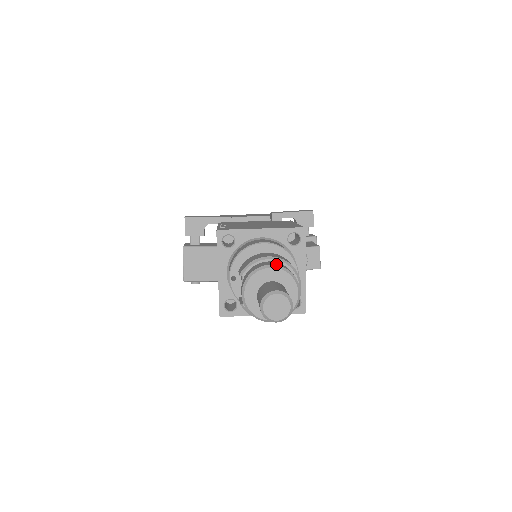
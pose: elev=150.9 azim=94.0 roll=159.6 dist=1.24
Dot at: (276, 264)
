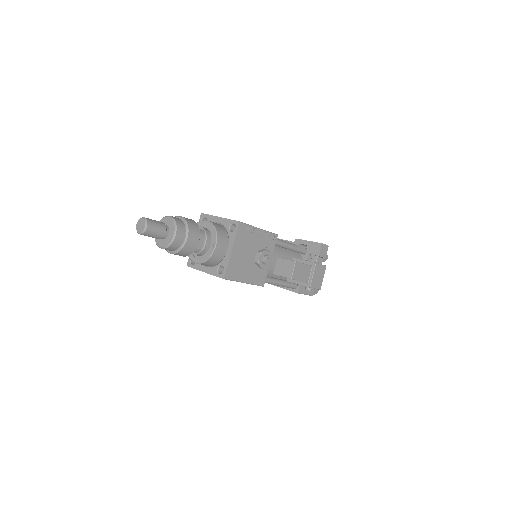
Dot at: (174, 217)
